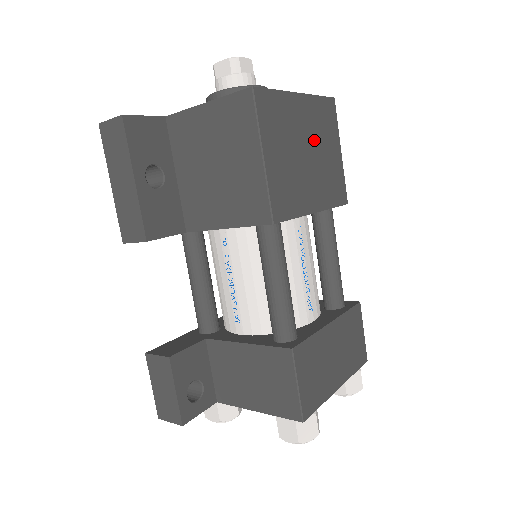
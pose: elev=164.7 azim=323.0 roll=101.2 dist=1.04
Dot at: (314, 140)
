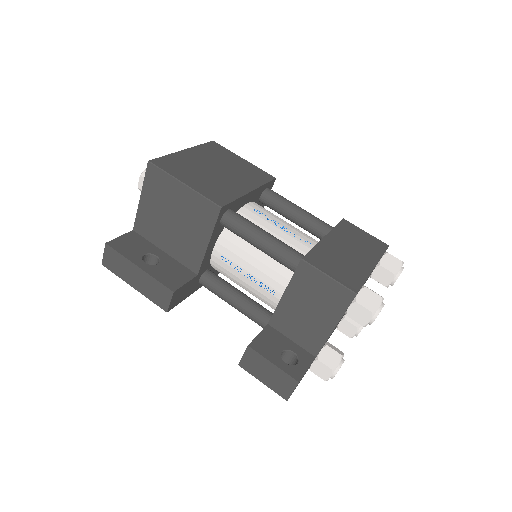
Dot at: (216, 163)
